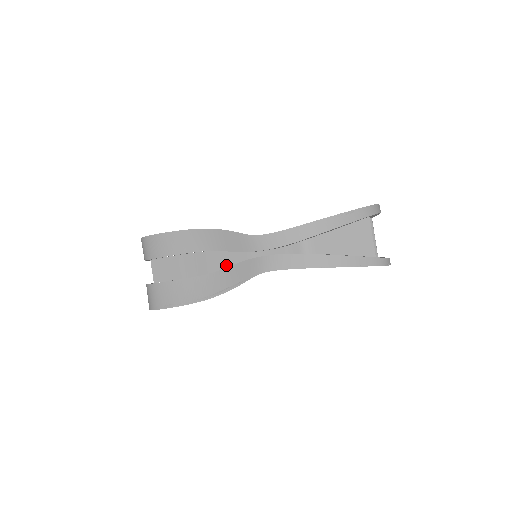
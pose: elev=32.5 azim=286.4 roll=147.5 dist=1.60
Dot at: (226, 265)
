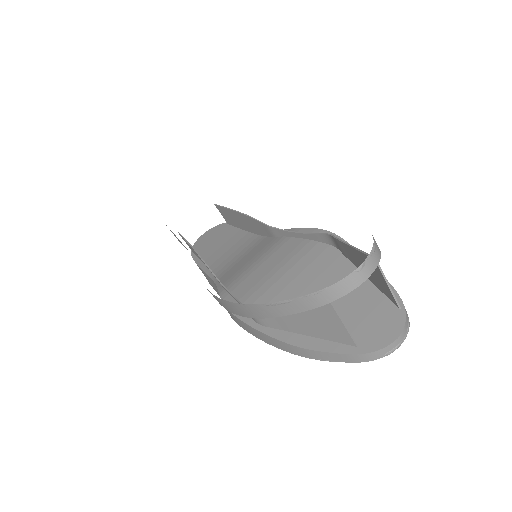
Dot at: occluded
